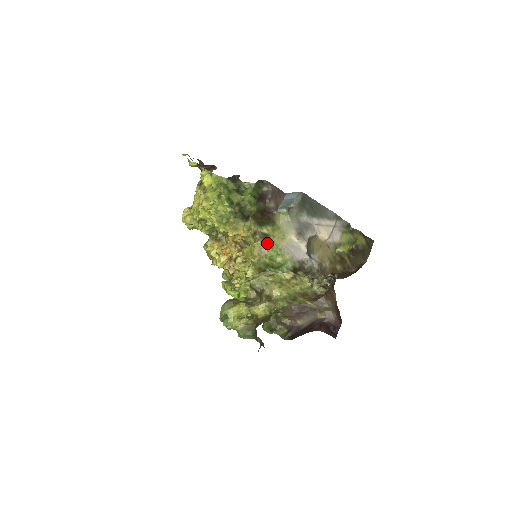
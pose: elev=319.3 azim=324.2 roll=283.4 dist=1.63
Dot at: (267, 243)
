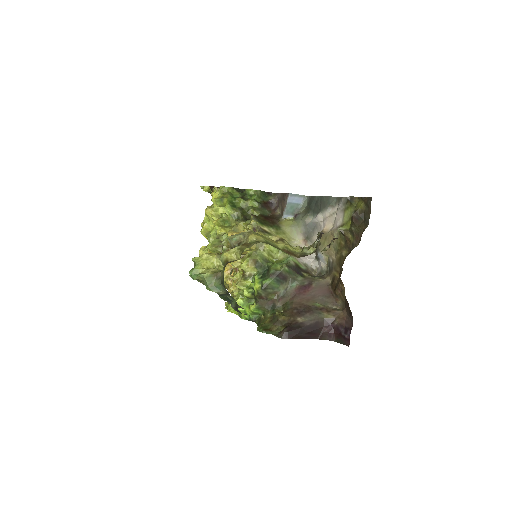
Dot at: occluded
